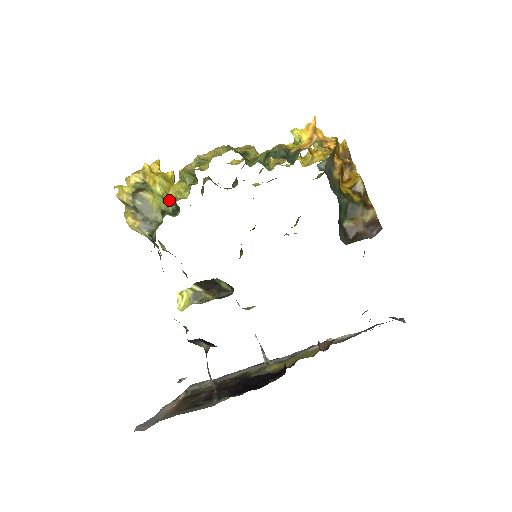
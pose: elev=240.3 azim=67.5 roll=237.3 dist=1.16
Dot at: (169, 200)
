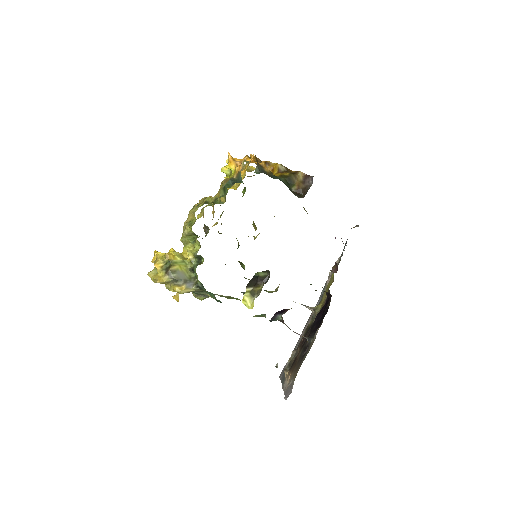
Dot at: (190, 259)
